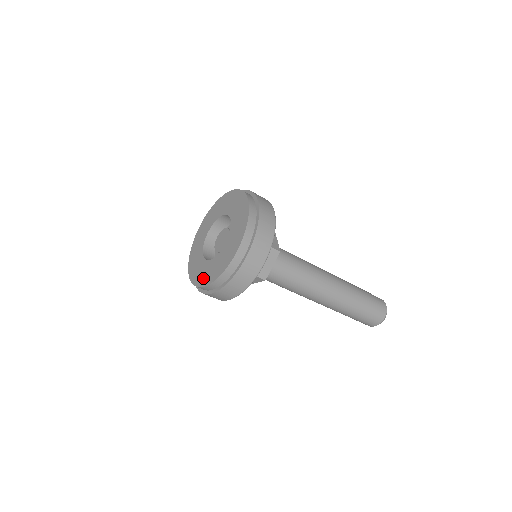
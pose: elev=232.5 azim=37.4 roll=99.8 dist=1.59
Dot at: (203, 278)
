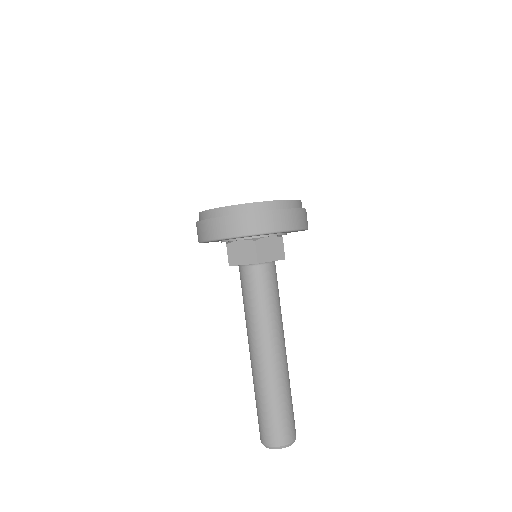
Dot at: occluded
